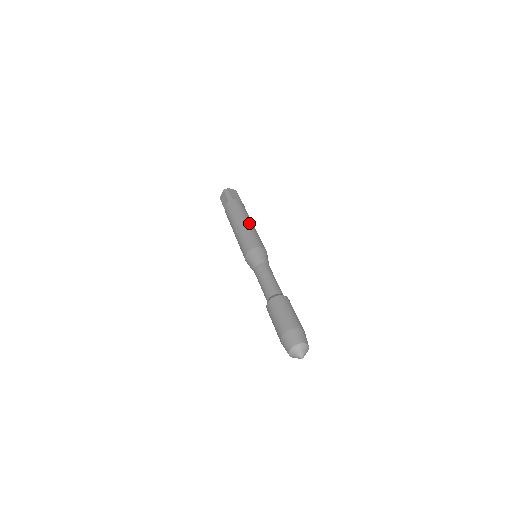
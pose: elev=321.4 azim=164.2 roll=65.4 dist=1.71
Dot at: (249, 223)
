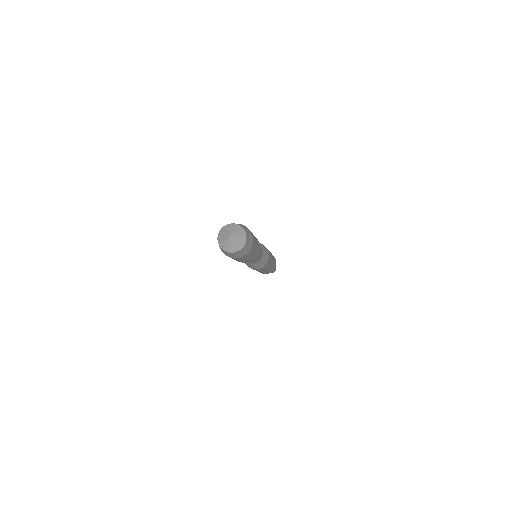
Dot at: occluded
